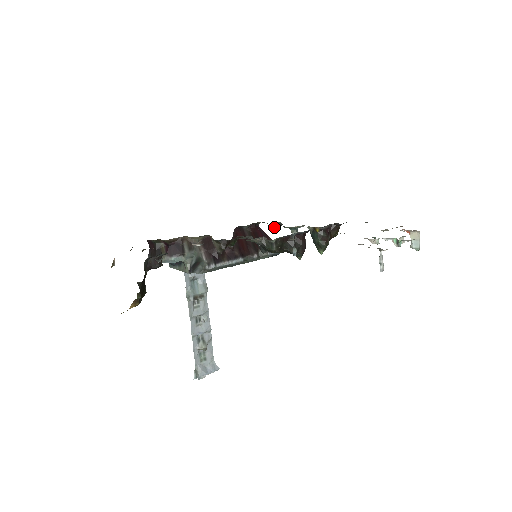
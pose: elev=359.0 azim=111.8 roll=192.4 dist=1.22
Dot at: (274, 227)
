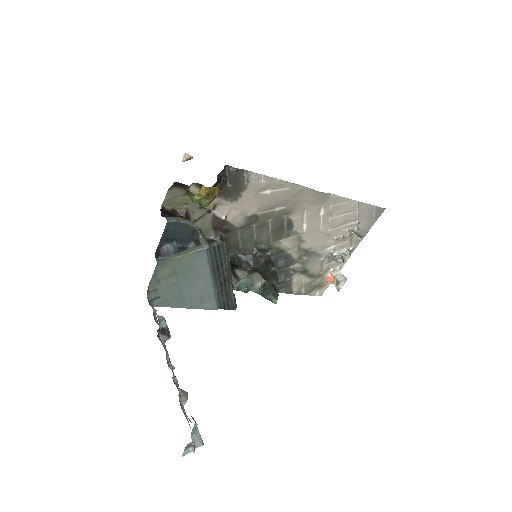
Dot at: occluded
